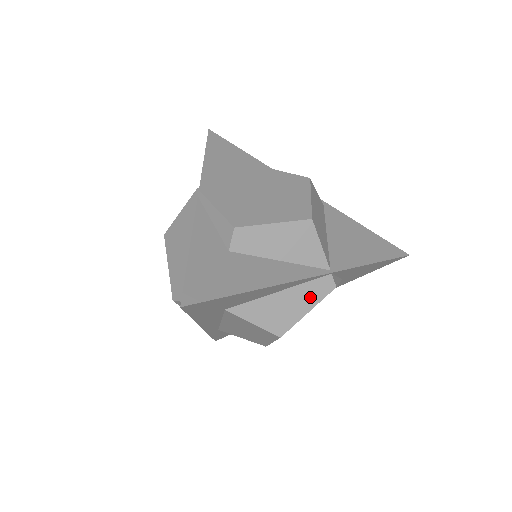
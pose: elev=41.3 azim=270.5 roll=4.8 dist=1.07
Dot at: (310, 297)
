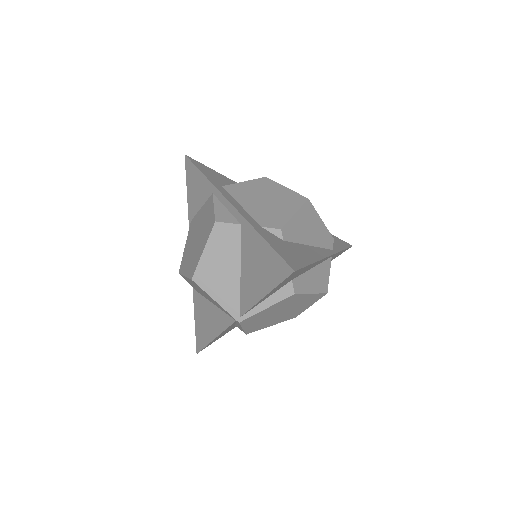
Dot at: occluded
